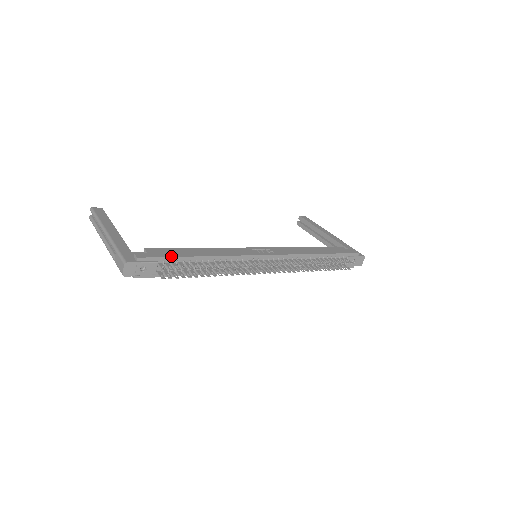
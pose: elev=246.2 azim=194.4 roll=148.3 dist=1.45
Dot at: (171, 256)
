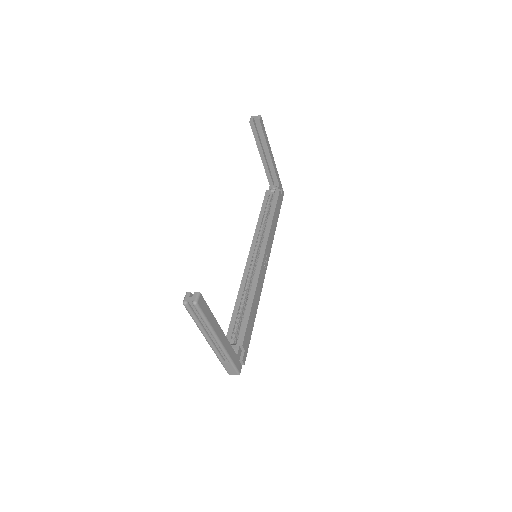
Dot at: occluded
